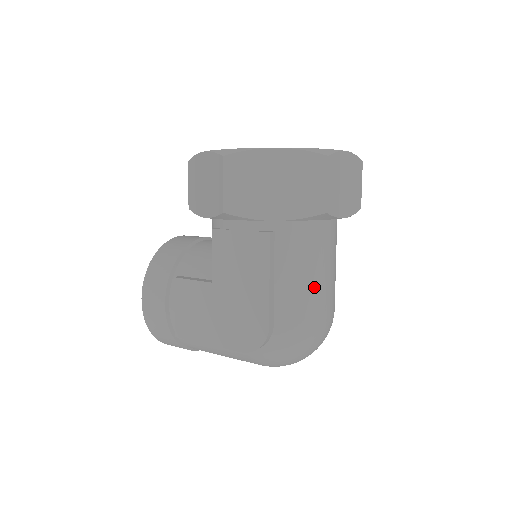
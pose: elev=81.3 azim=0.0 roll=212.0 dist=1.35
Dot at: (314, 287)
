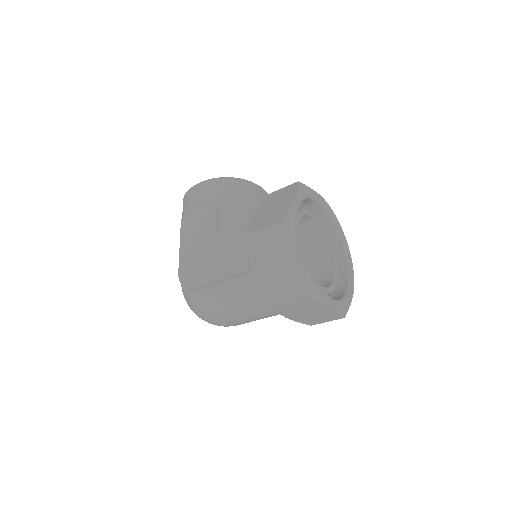
Dot at: (233, 310)
